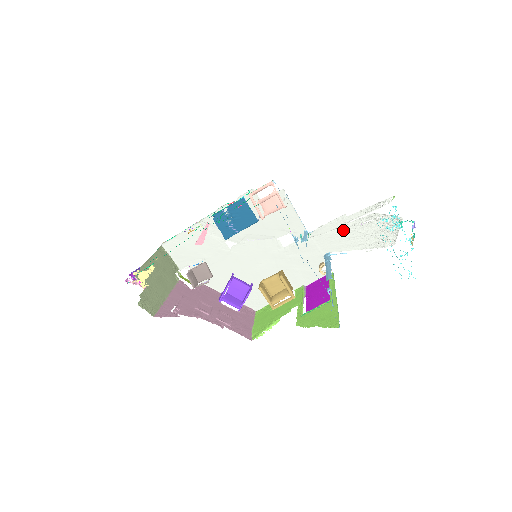
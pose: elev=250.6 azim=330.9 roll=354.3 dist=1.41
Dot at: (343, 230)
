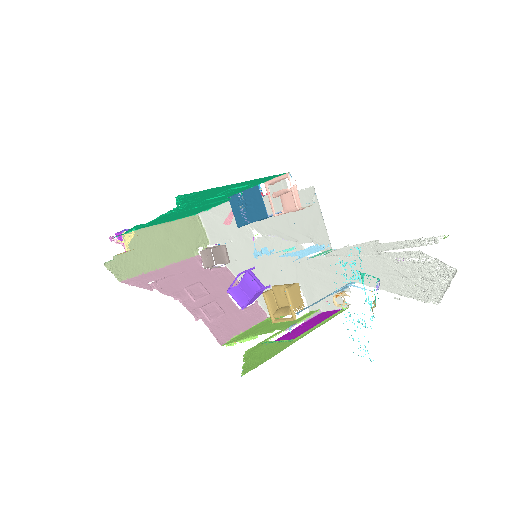
Dot at: (376, 260)
